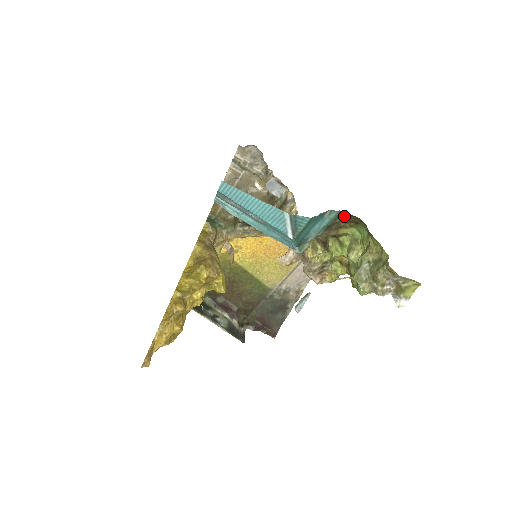
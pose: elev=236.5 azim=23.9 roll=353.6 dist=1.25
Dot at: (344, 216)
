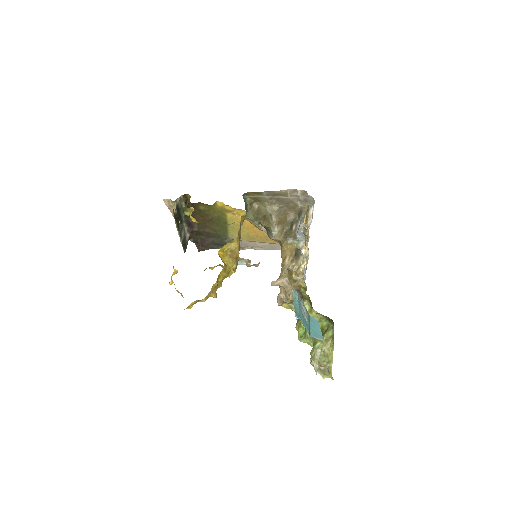
Dot at: occluded
